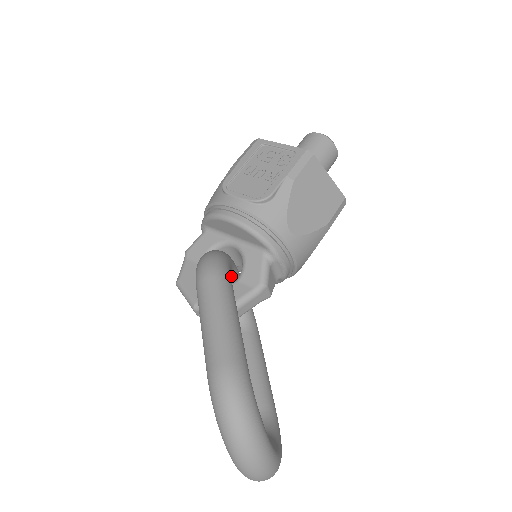
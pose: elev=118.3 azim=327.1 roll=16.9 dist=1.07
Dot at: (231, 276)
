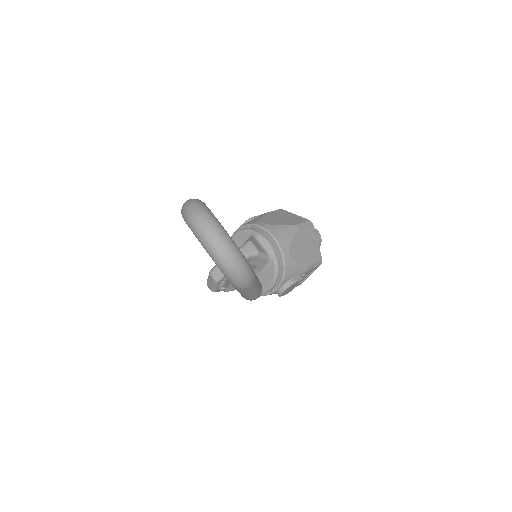
Dot at: occluded
